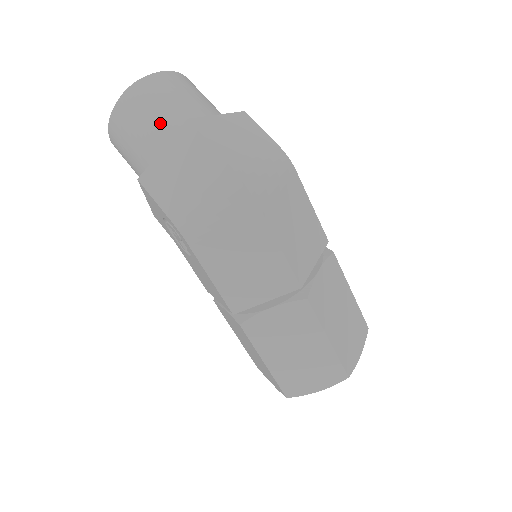
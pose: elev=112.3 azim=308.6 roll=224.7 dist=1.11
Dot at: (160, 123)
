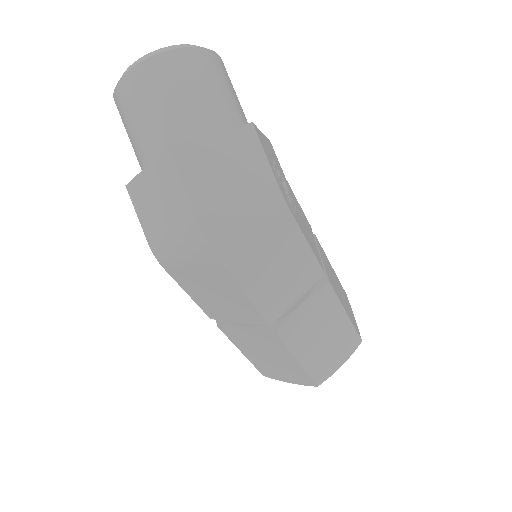
Dot at: (151, 129)
